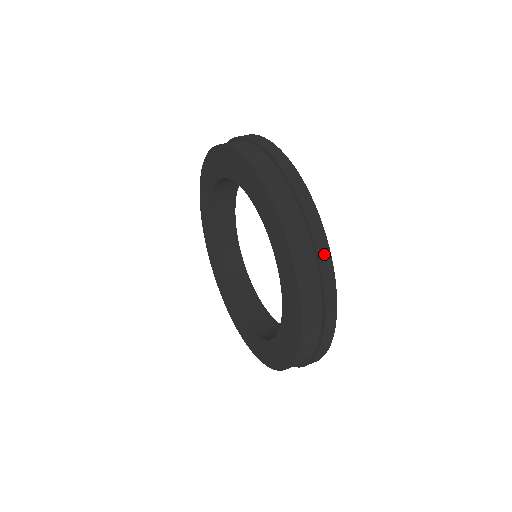
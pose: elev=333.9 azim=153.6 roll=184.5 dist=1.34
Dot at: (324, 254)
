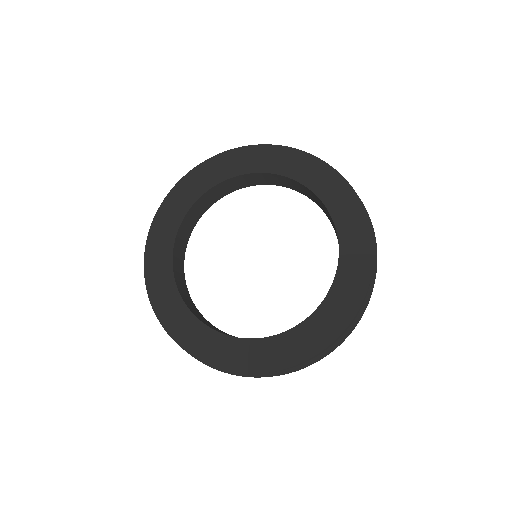
Dot at: (369, 218)
